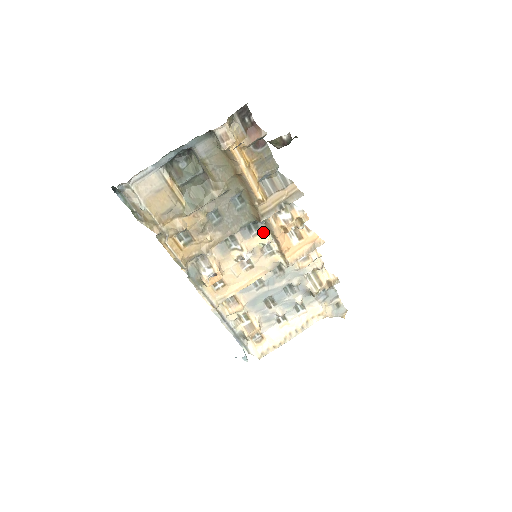
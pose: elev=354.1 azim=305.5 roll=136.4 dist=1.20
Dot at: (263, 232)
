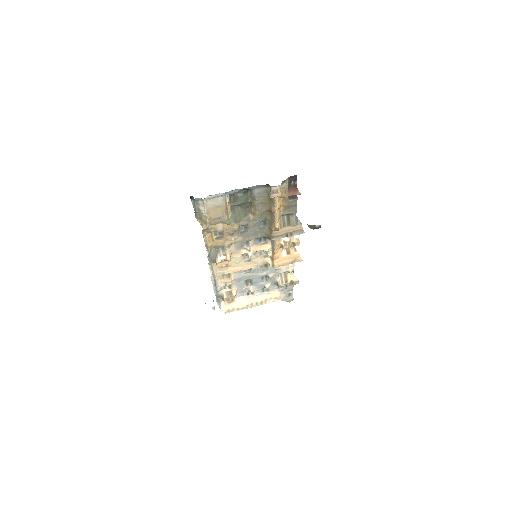
Dot at: (267, 244)
